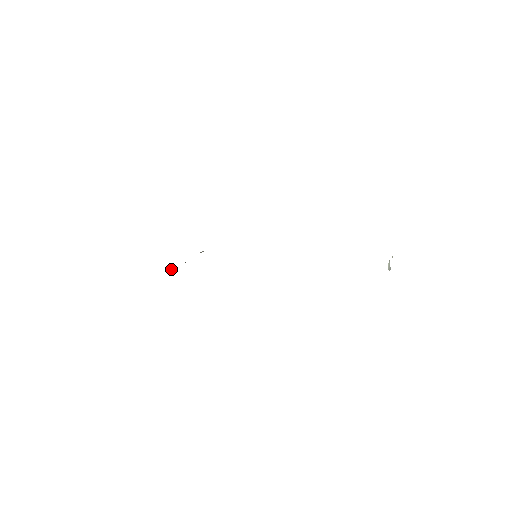
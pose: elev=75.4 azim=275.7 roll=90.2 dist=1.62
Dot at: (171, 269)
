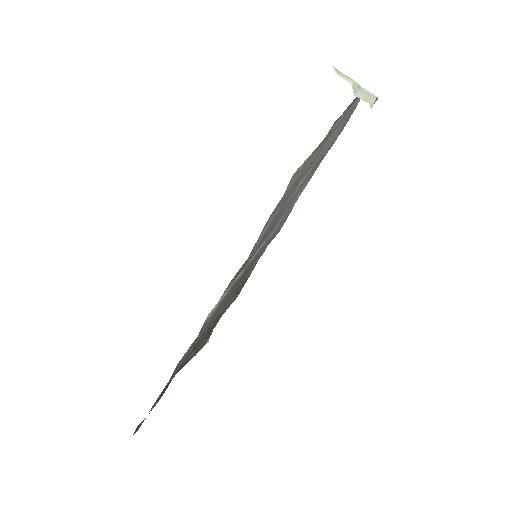
Dot at: (193, 355)
